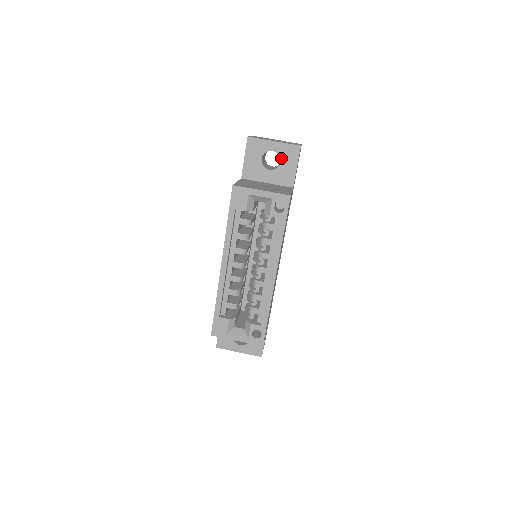
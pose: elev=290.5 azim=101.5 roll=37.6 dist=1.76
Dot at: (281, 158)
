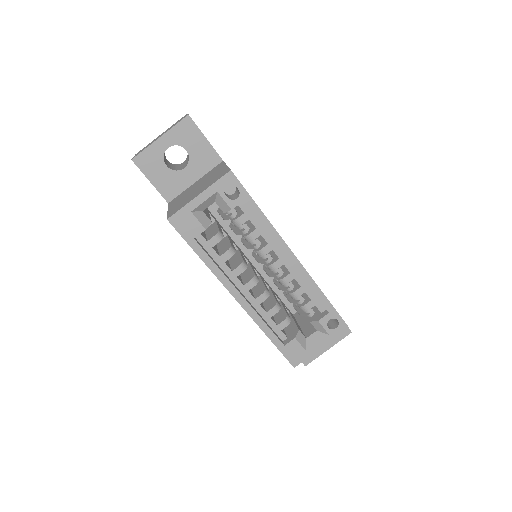
Dot at: (183, 146)
